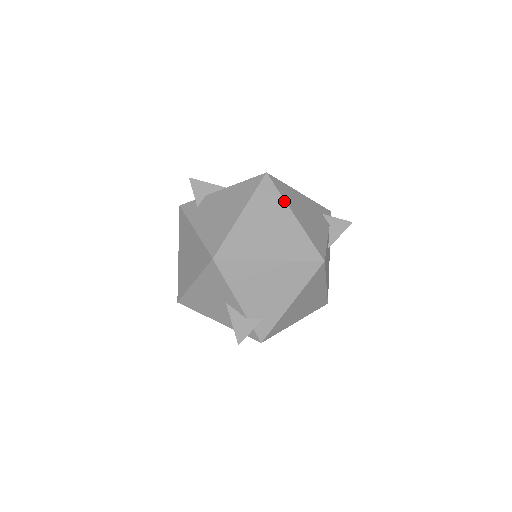
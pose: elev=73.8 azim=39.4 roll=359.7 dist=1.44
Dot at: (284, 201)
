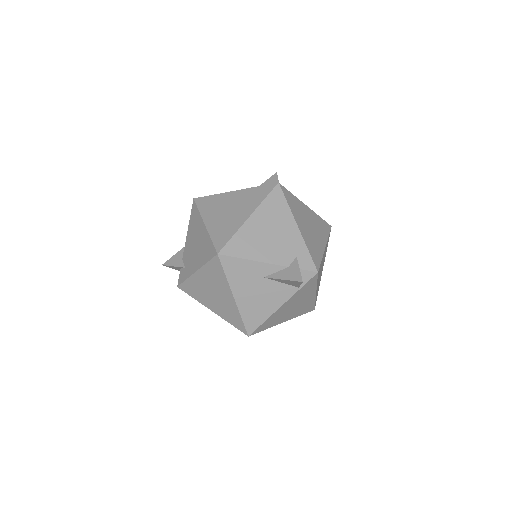
Dot at: (220, 194)
